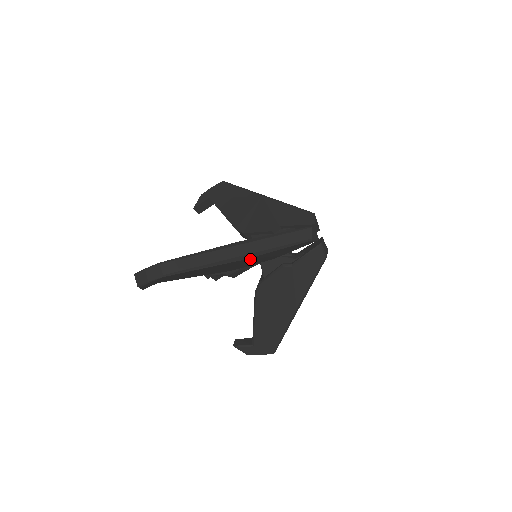
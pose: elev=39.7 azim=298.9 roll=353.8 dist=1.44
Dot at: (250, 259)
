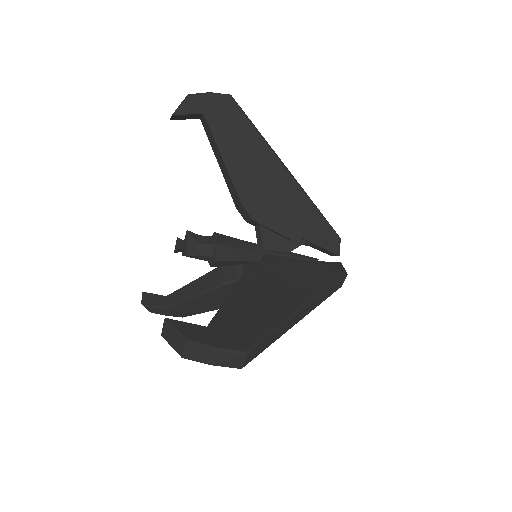
Dot at: occluded
